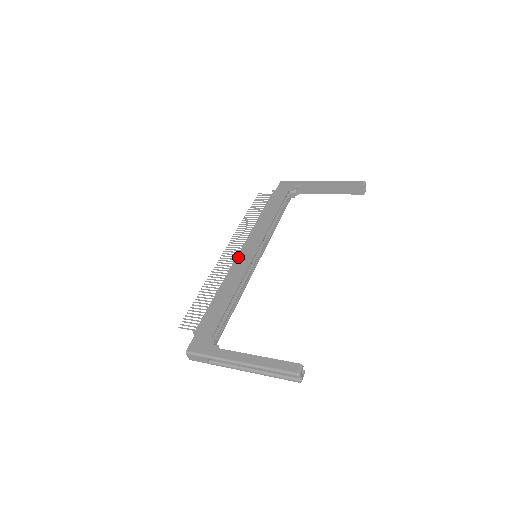
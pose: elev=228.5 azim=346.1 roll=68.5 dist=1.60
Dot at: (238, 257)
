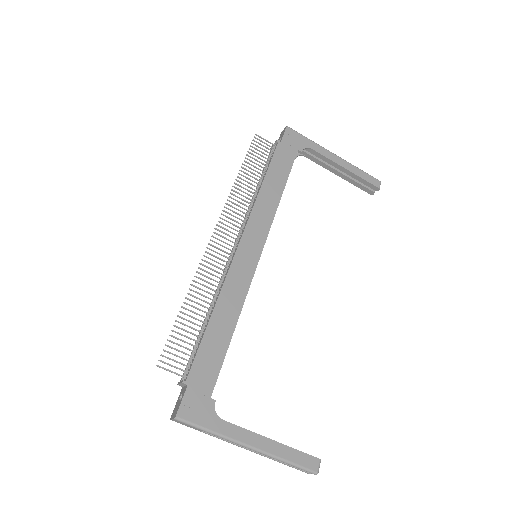
Dot at: (238, 255)
